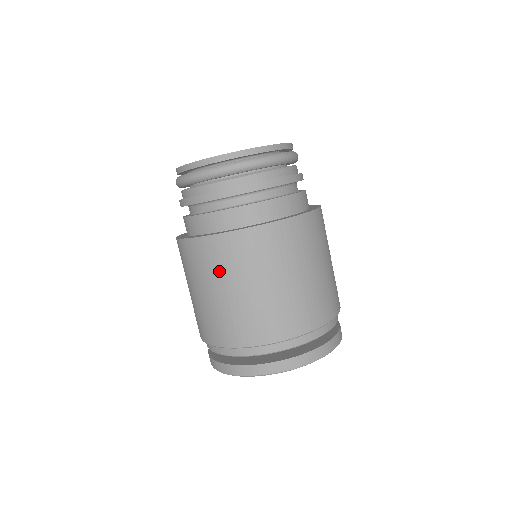
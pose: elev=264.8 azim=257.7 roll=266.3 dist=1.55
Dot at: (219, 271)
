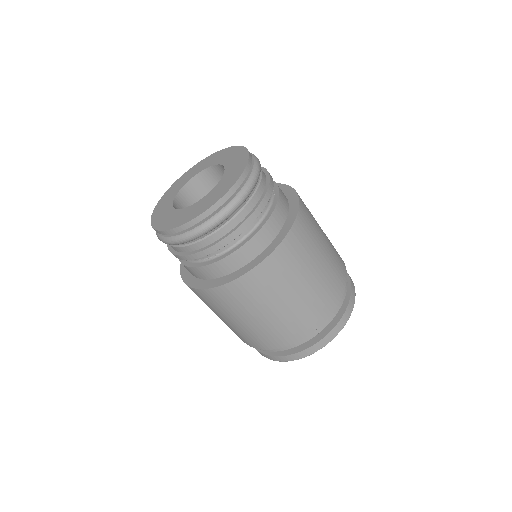
Dot at: (267, 294)
